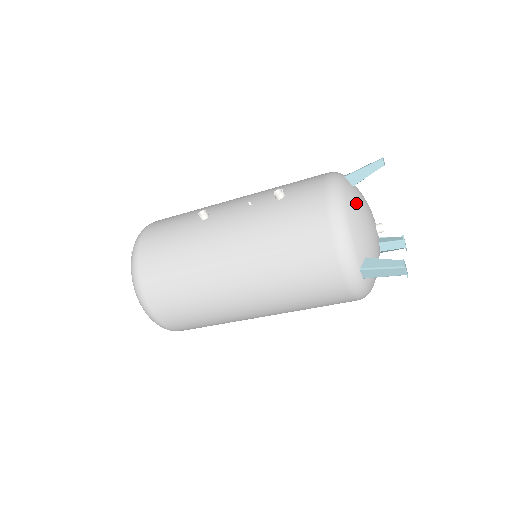
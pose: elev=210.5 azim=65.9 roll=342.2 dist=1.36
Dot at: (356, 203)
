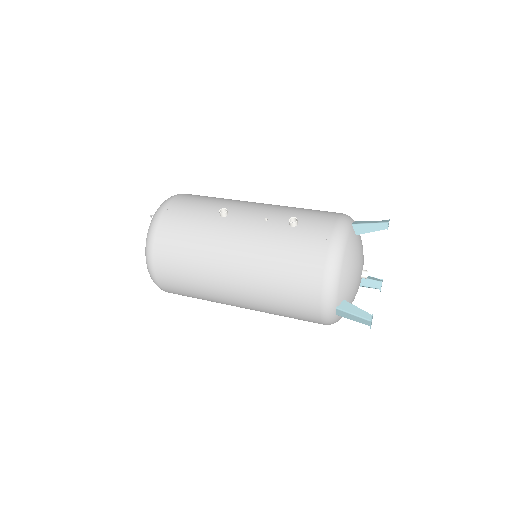
Dot at: (353, 253)
